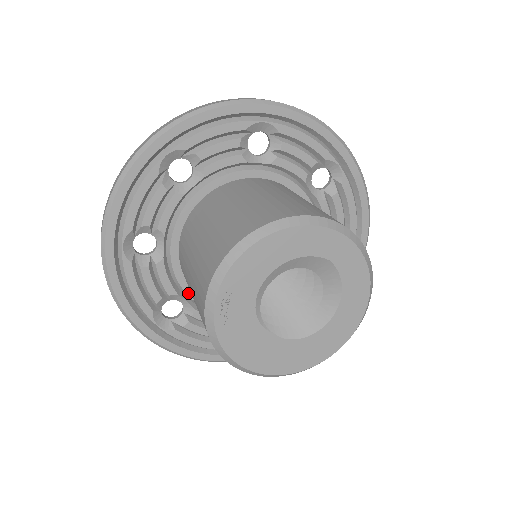
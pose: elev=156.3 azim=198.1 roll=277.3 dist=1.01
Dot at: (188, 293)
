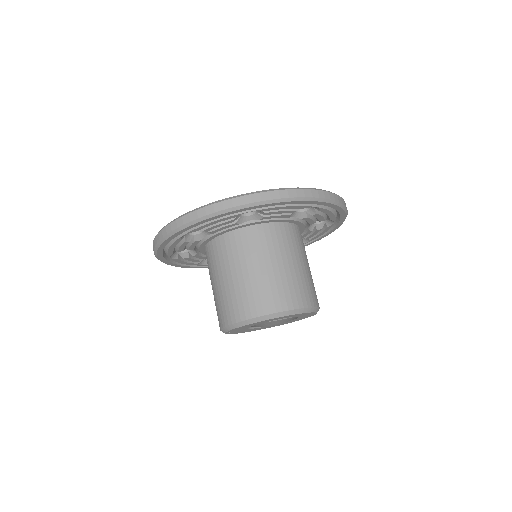
Dot at: occluded
